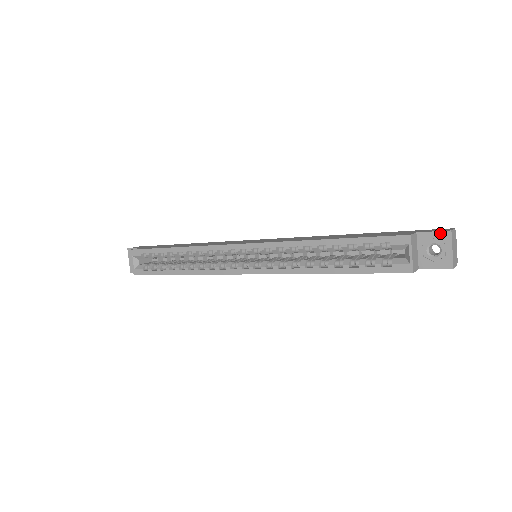
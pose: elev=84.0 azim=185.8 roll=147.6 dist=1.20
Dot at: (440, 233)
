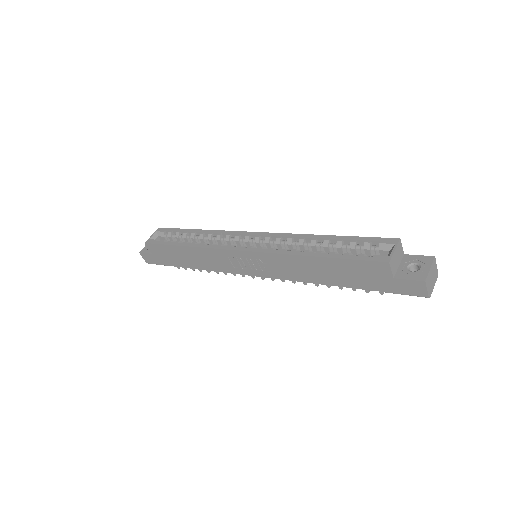
Dot at: (424, 257)
